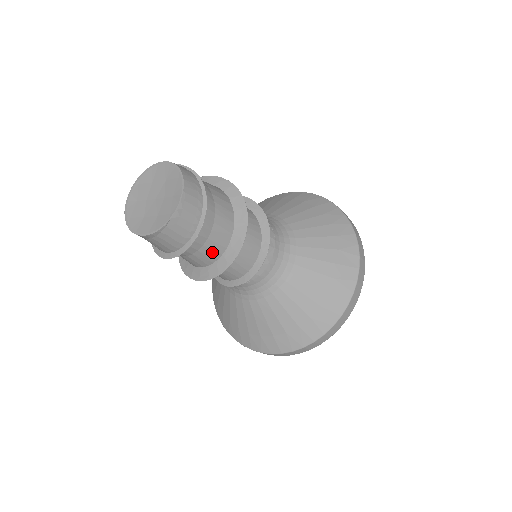
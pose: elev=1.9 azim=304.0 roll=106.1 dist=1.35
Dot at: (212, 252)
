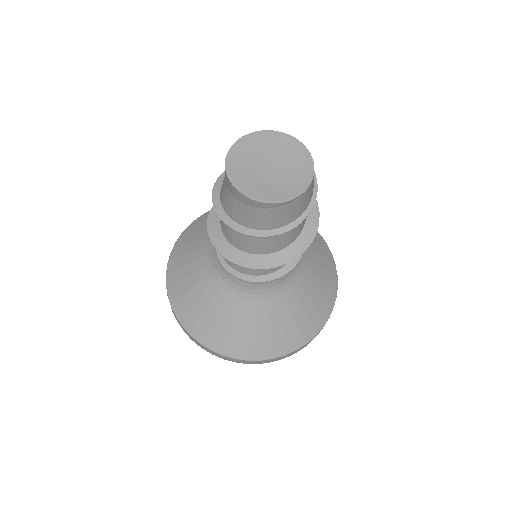
Dot at: (291, 237)
